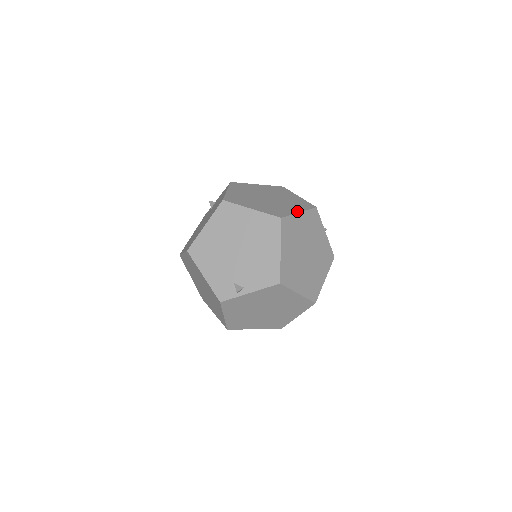
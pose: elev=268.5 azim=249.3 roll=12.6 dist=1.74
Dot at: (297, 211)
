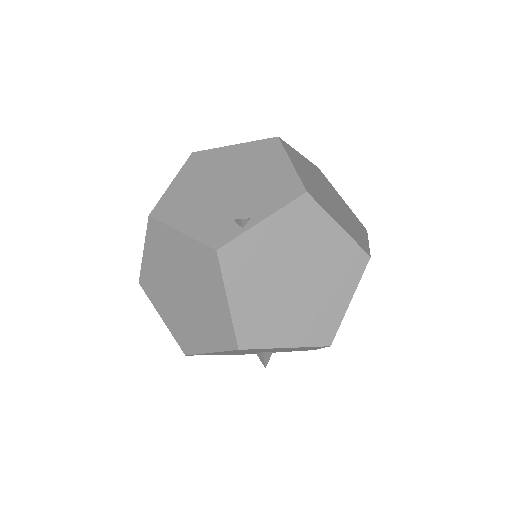
Dot at: occluded
